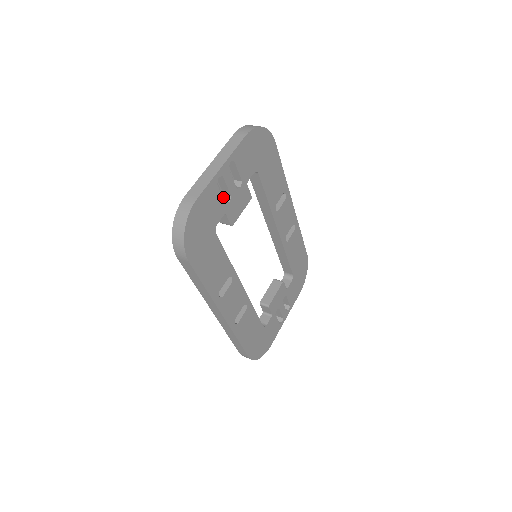
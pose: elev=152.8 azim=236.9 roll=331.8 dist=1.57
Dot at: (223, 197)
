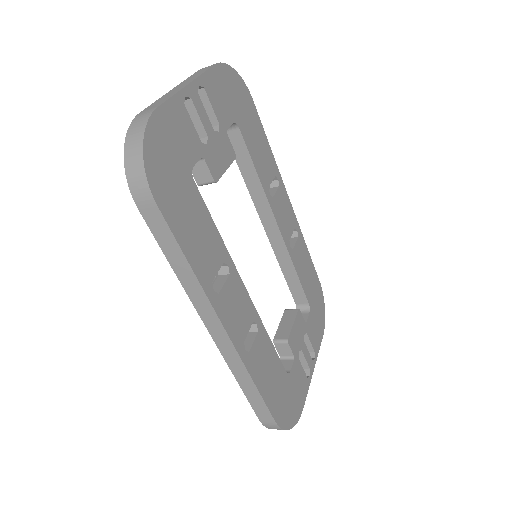
Dot at: occluded
